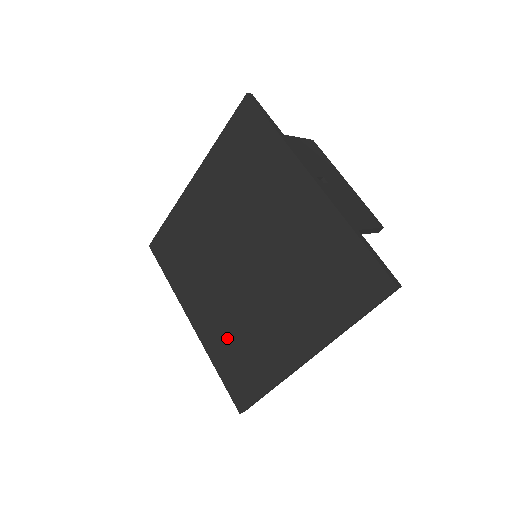
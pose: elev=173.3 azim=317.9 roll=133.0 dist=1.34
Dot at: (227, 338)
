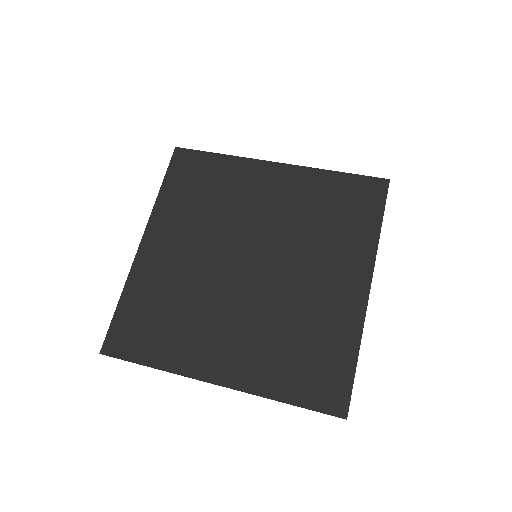
Dot at: (276, 351)
